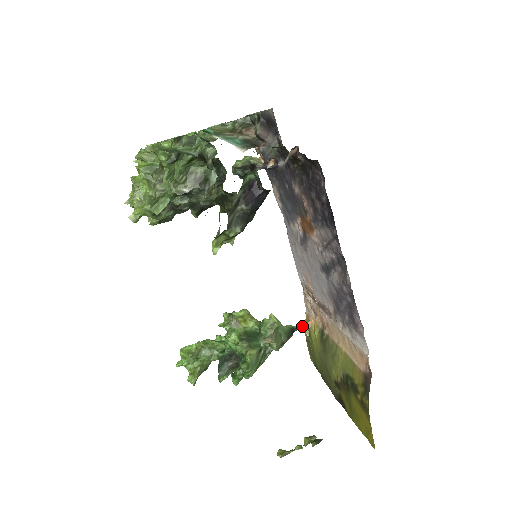
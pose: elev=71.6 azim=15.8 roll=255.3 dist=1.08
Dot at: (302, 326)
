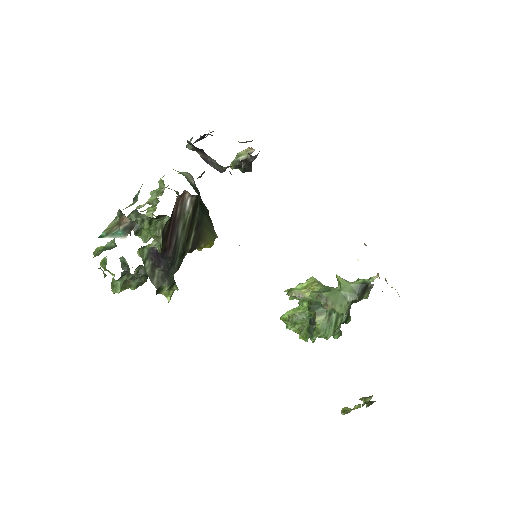
Dot at: (372, 279)
